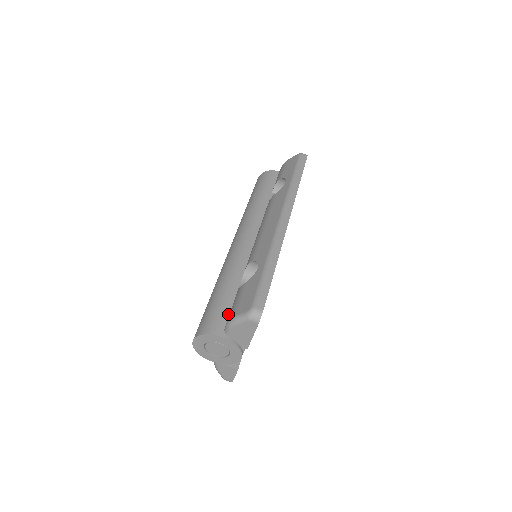
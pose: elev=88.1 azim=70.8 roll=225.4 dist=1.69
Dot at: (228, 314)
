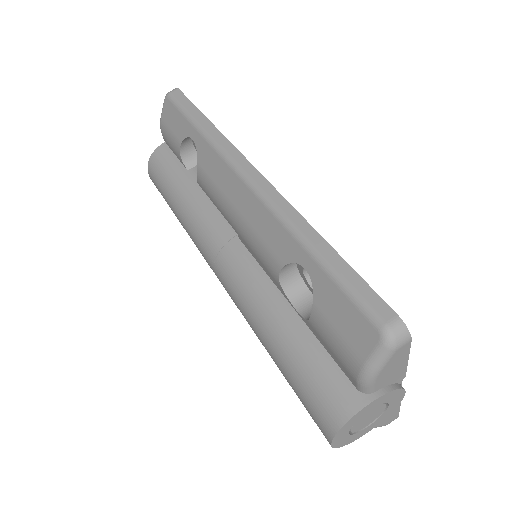
Dot at: (334, 365)
